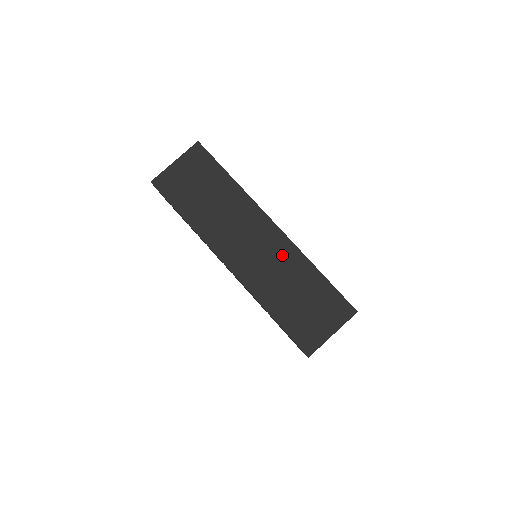
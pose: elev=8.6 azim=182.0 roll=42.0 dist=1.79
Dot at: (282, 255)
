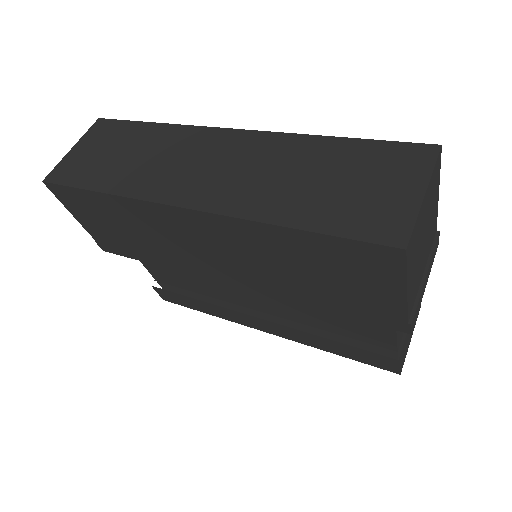
Dot at: (265, 151)
